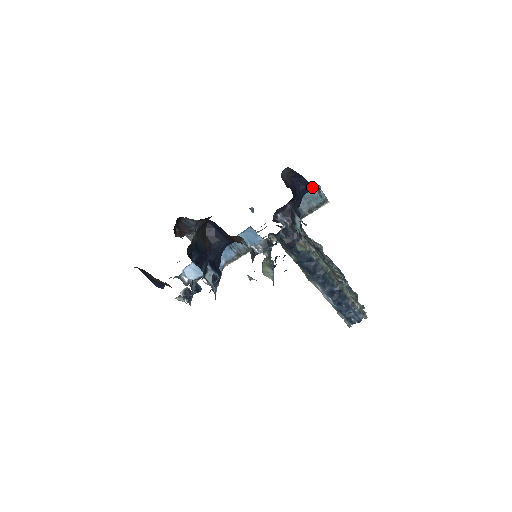
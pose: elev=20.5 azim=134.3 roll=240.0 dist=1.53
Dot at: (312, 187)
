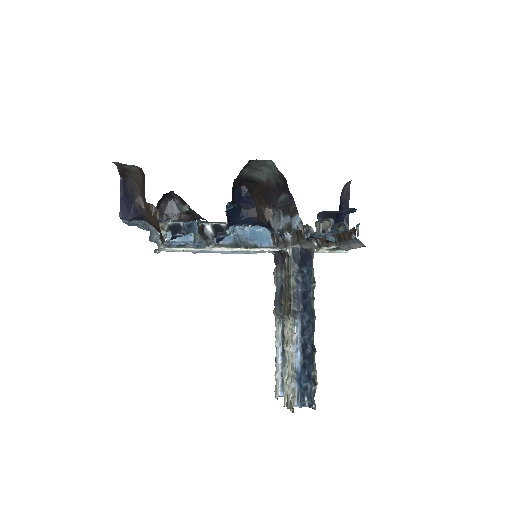
Dot at: occluded
